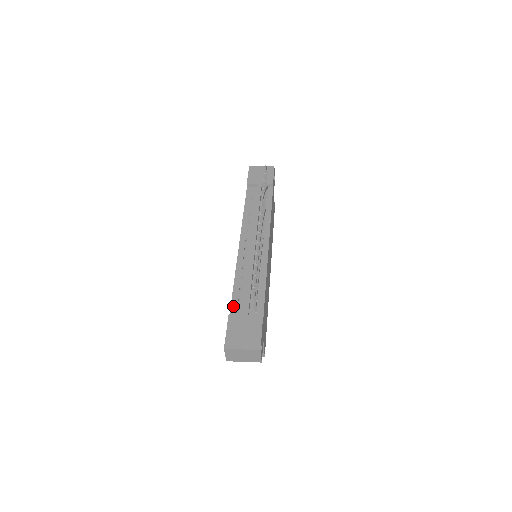
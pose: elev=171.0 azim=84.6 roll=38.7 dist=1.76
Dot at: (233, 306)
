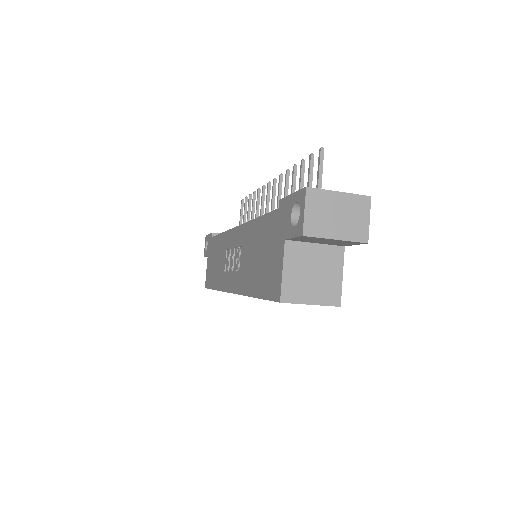
Dot at: occluded
